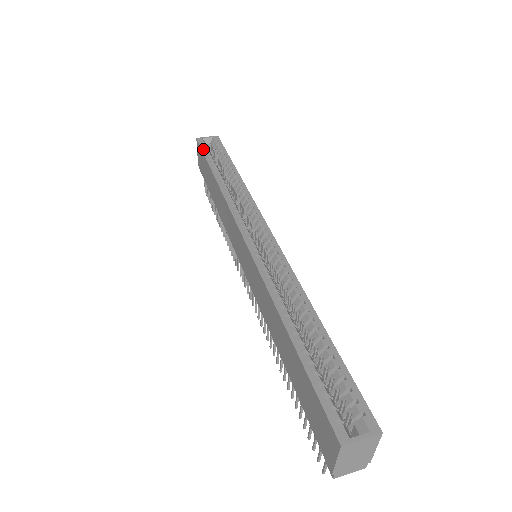
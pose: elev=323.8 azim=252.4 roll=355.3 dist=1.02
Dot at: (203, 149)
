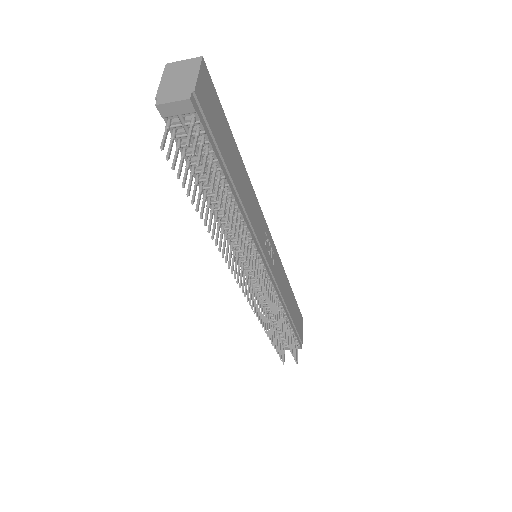
Dot at: occluded
